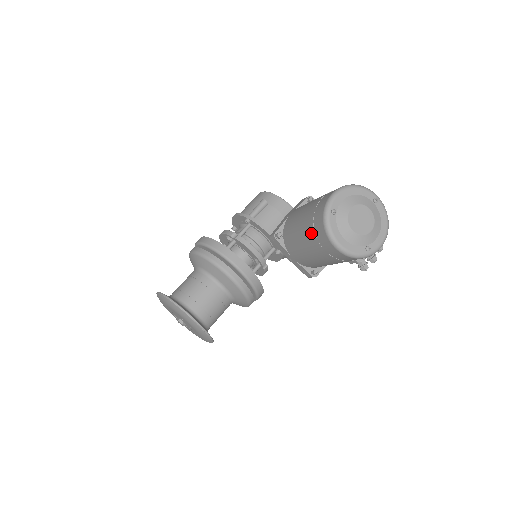
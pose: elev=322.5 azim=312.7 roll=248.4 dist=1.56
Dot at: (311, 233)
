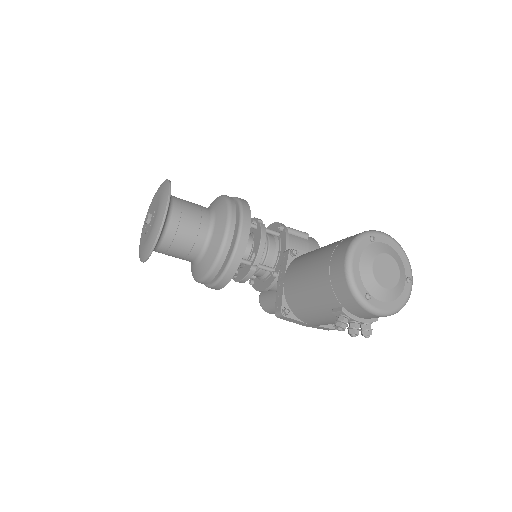
Dot at: (332, 247)
